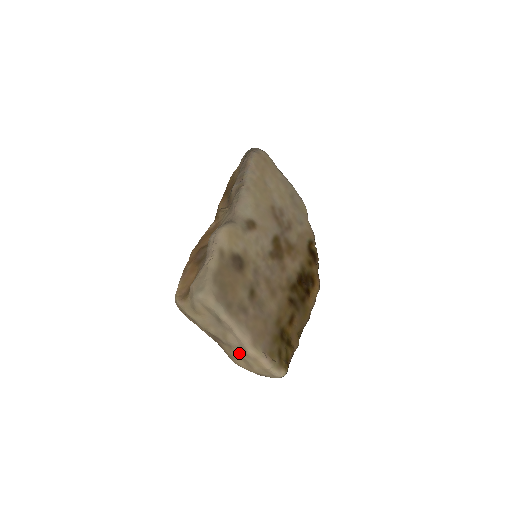
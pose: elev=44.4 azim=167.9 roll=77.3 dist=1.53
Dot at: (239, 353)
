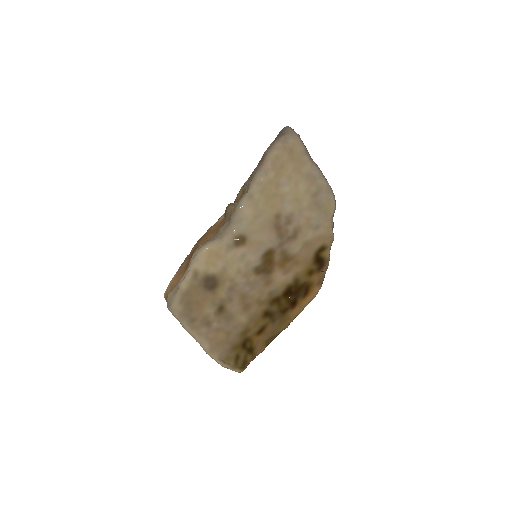
Dot at: occluded
